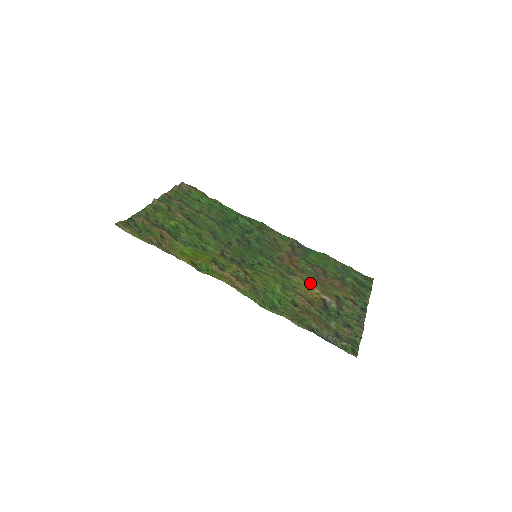
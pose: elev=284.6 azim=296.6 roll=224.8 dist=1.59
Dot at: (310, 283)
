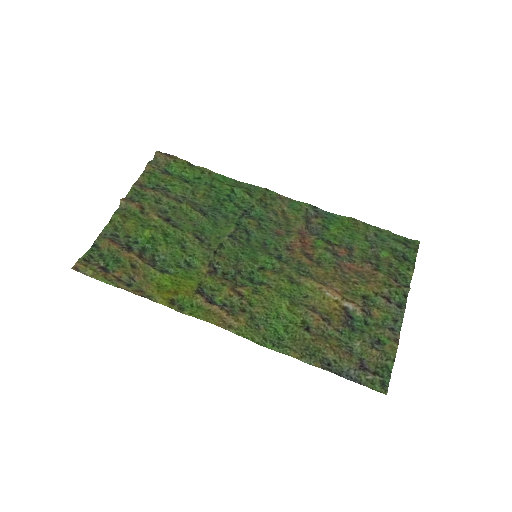
Dot at: (327, 285)
